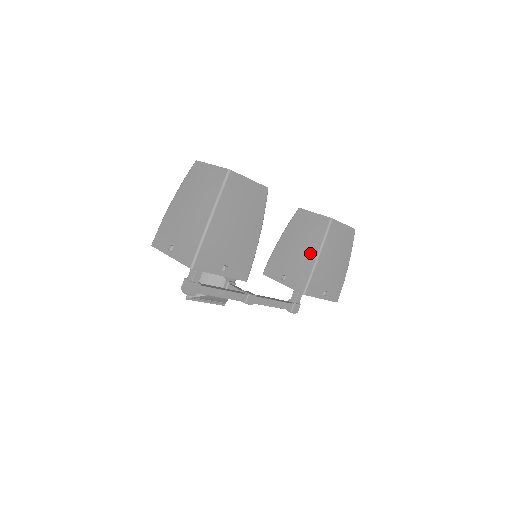
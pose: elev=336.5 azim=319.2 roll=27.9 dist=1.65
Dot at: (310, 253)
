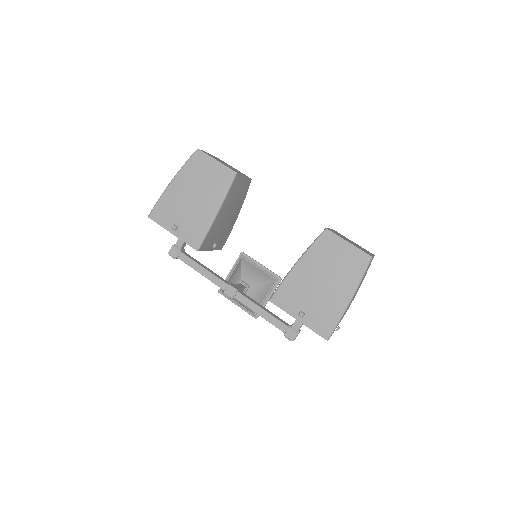
Dot at: occluded
